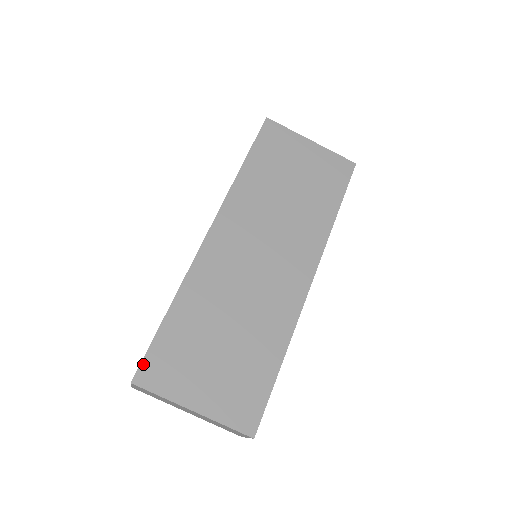
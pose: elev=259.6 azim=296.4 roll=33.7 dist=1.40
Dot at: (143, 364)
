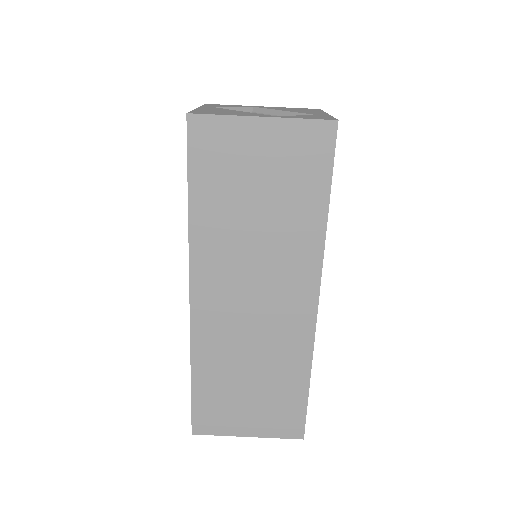
Dot at: (194, 421)
